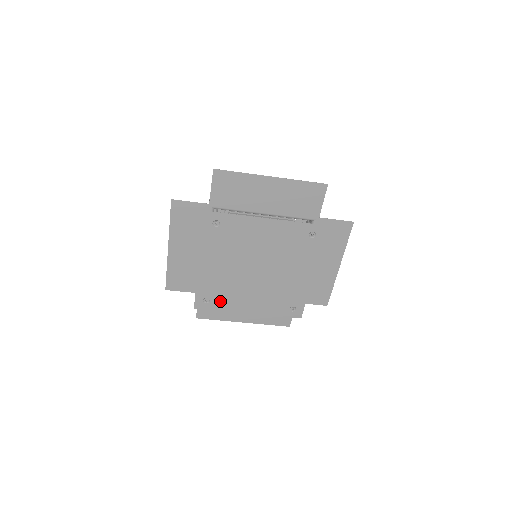
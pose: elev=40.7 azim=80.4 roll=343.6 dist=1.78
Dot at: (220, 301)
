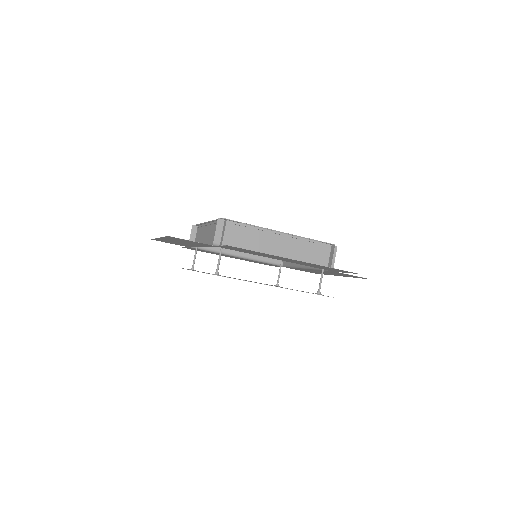
Dot at: occluded
